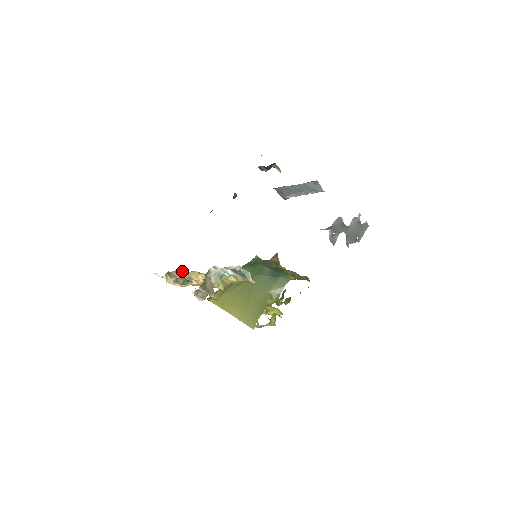
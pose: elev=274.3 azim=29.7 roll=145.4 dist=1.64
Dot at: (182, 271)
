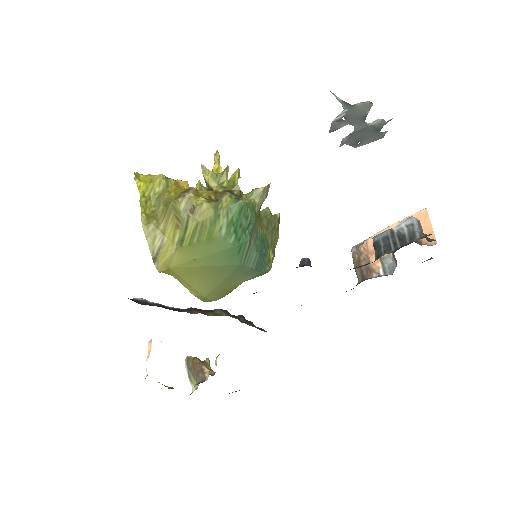
Dot at: occluded
